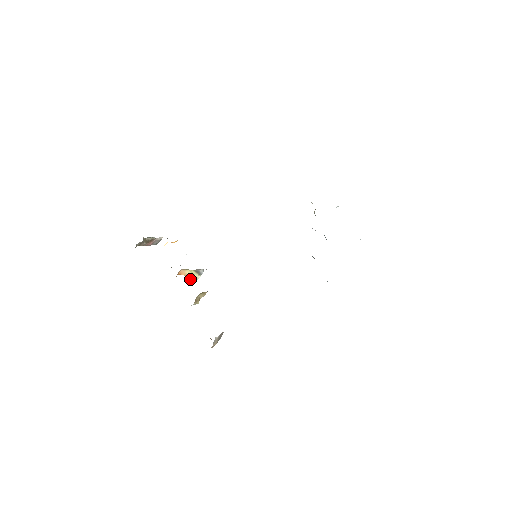
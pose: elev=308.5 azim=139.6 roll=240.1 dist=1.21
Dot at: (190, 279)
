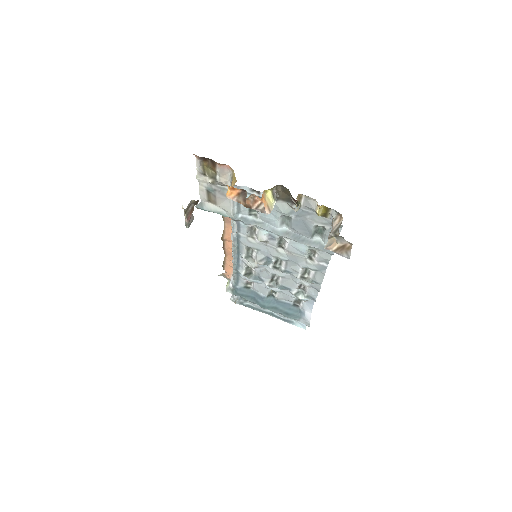
Dot at: (267, 209)
